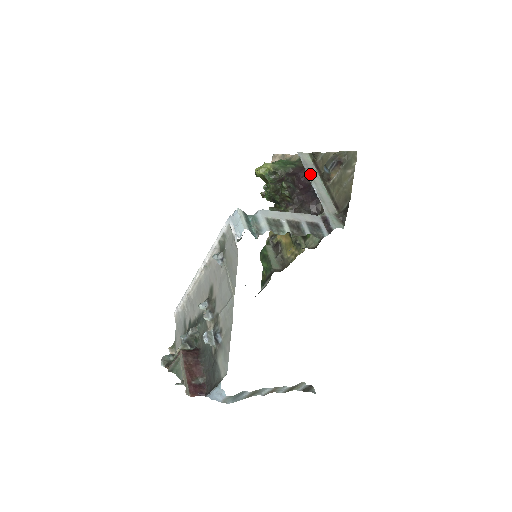
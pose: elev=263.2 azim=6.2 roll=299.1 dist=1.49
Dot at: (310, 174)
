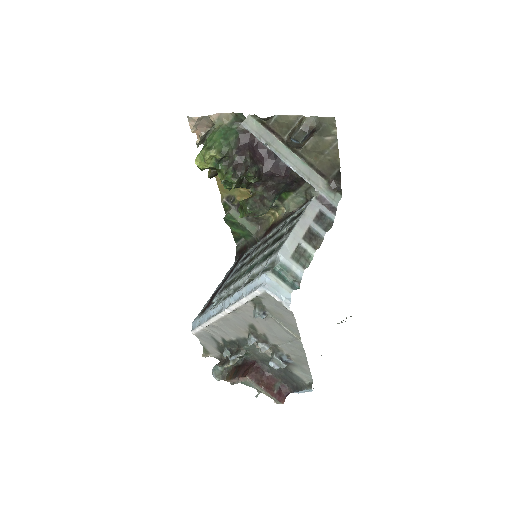
Dot at: (274, 149)
